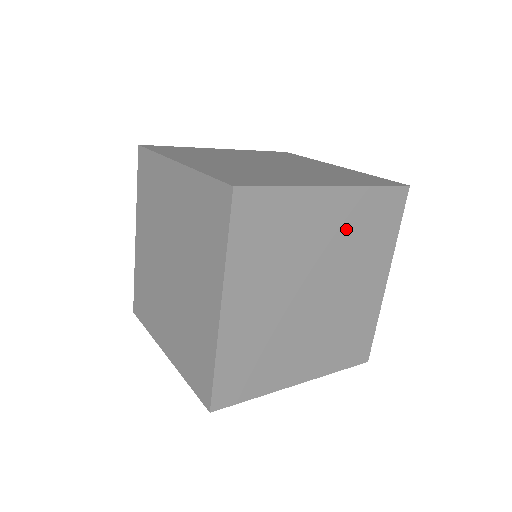
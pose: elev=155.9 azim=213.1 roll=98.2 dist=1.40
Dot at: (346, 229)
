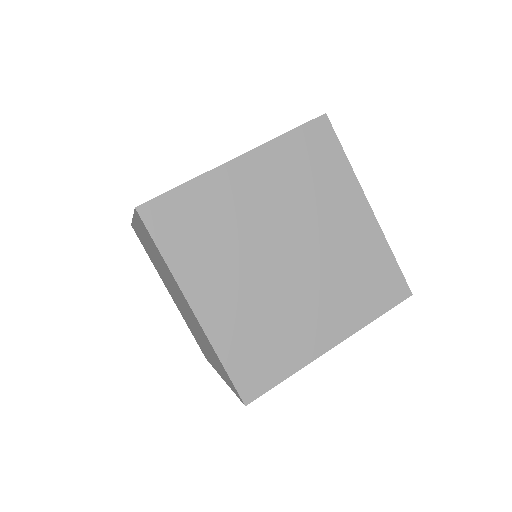
Dot at: (349, 247)
